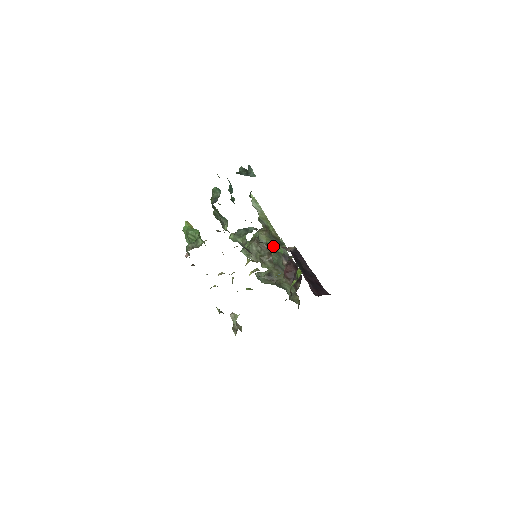
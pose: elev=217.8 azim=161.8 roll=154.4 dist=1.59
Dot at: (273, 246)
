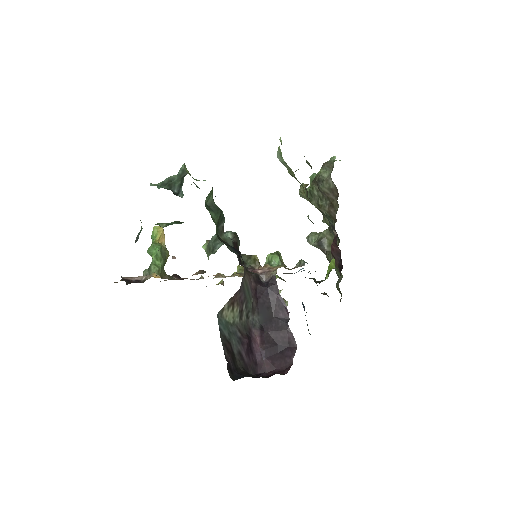
Dot at: (252, 264)
